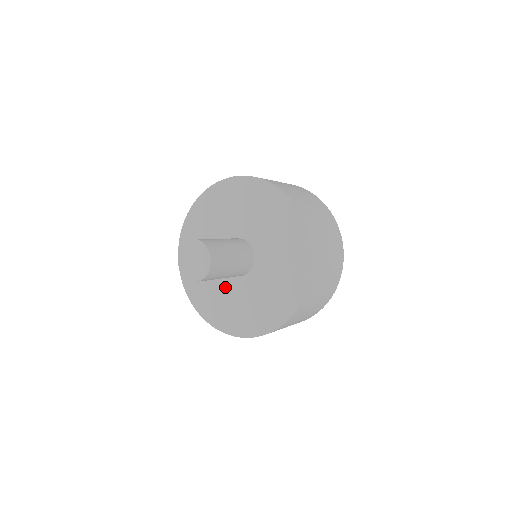
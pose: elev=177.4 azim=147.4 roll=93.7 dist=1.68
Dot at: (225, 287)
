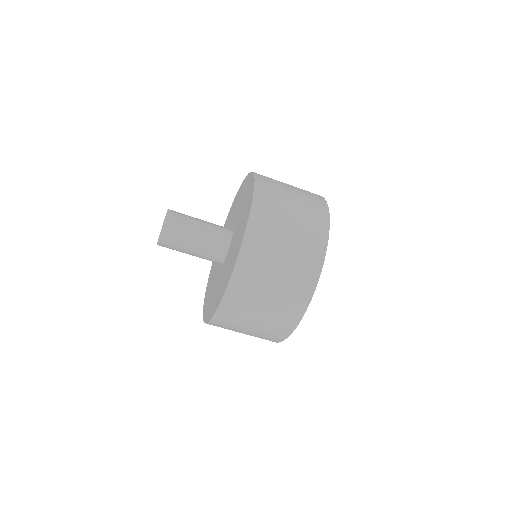
Dot at: (227, 262)
